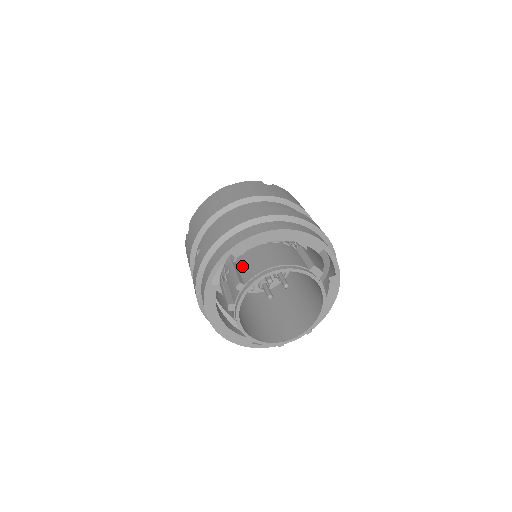
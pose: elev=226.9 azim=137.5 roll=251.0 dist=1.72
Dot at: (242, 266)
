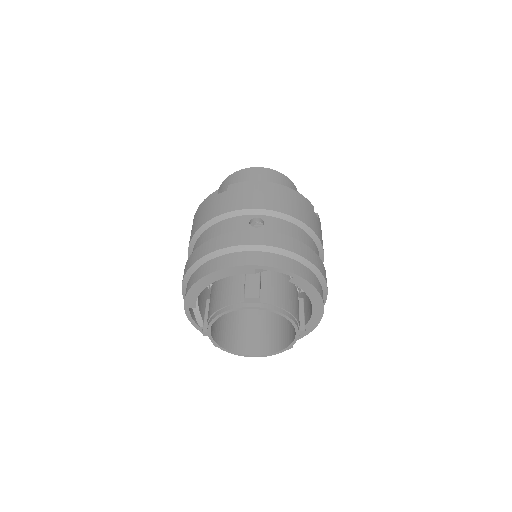
Dot at: occluded
